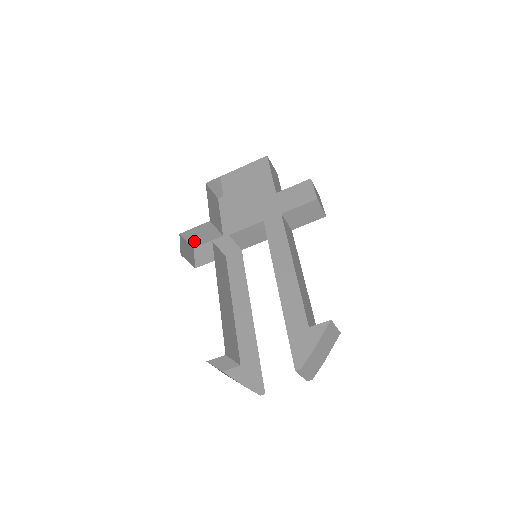
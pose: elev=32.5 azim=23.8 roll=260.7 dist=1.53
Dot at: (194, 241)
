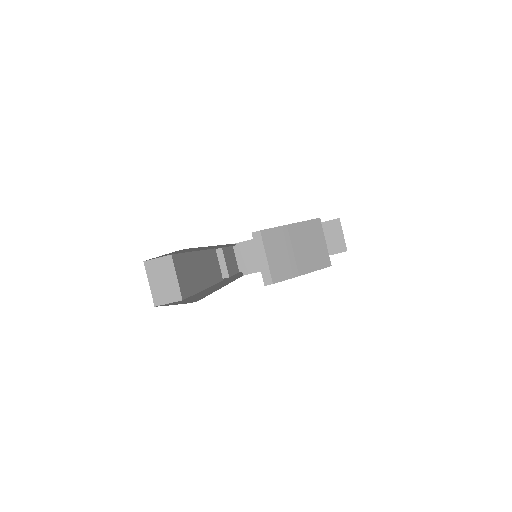
Dot at: occluded
